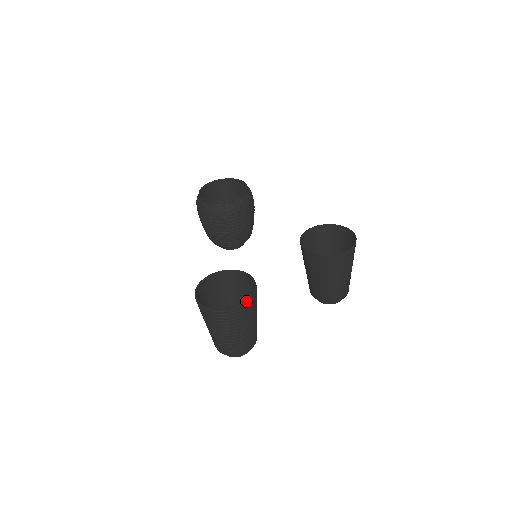
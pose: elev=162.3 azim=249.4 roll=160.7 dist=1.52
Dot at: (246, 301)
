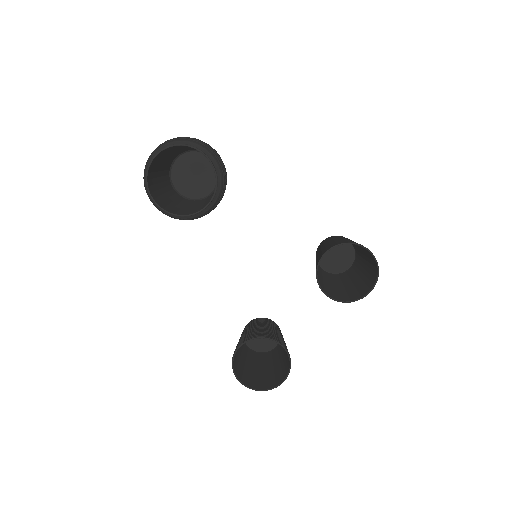
Dot at: occluded
